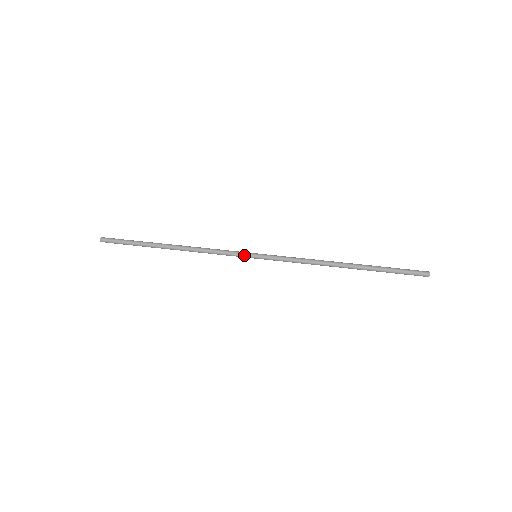
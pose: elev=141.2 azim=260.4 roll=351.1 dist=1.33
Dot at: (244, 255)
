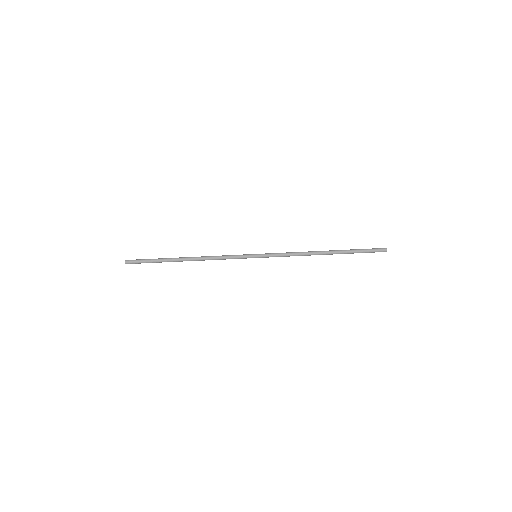
Dot at: occluded
